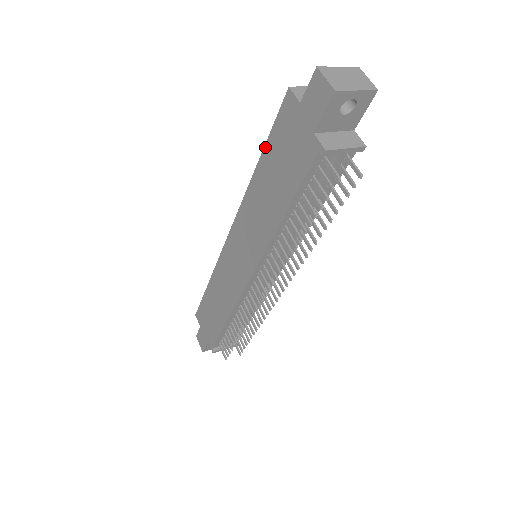
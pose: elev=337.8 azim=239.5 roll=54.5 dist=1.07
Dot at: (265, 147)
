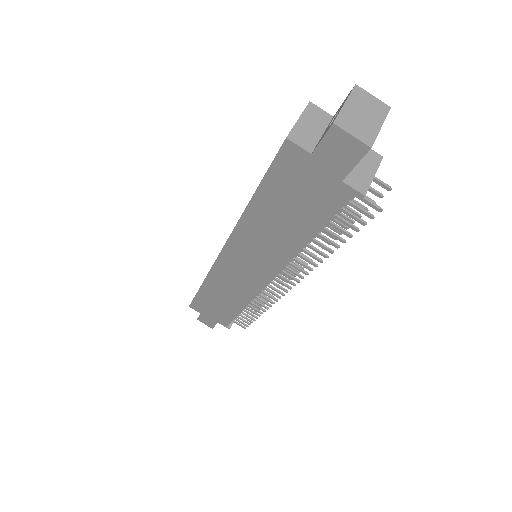
Dot at: (259, 188)
